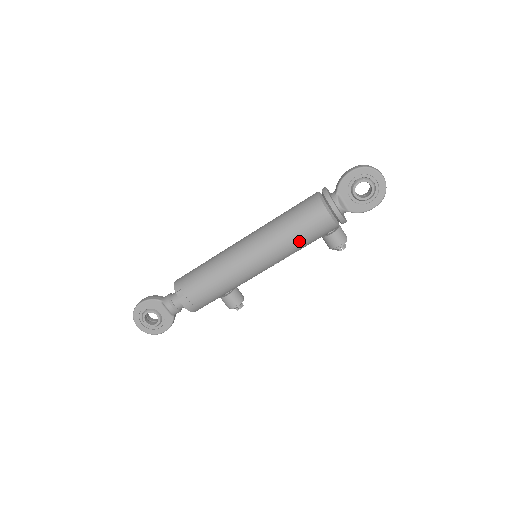
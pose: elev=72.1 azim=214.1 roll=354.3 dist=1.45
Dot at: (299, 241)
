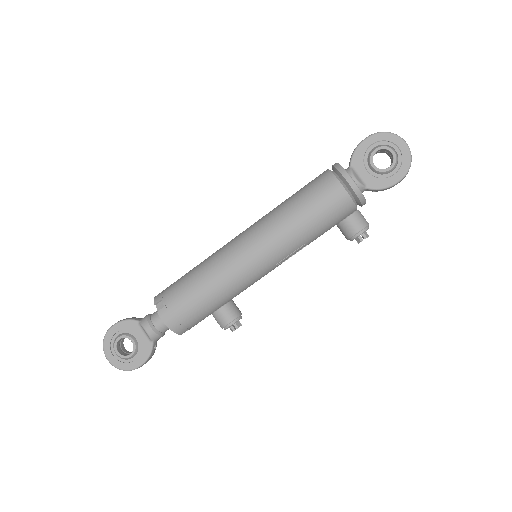
Dot at: (307, 224)
